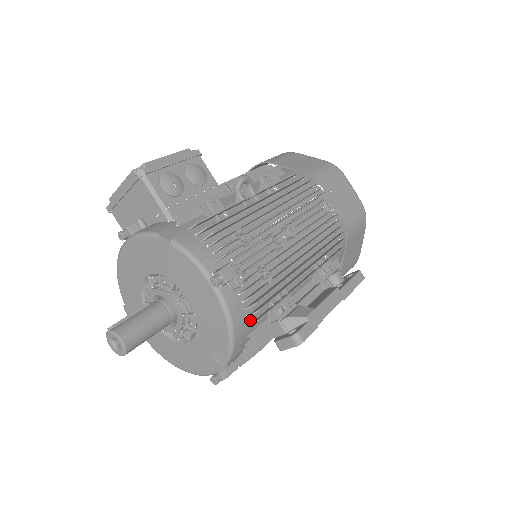
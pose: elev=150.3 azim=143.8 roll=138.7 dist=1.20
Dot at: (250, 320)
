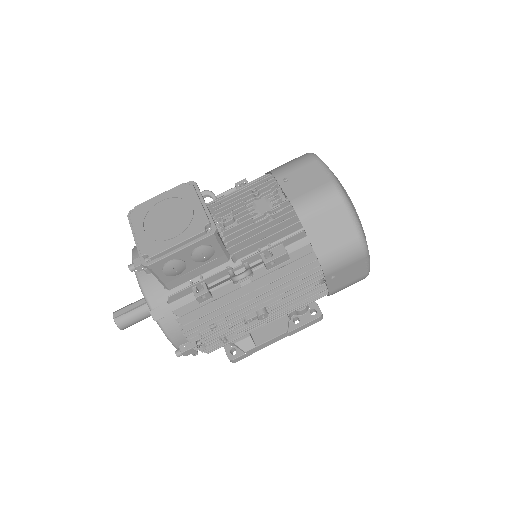
Dot at: occluded
